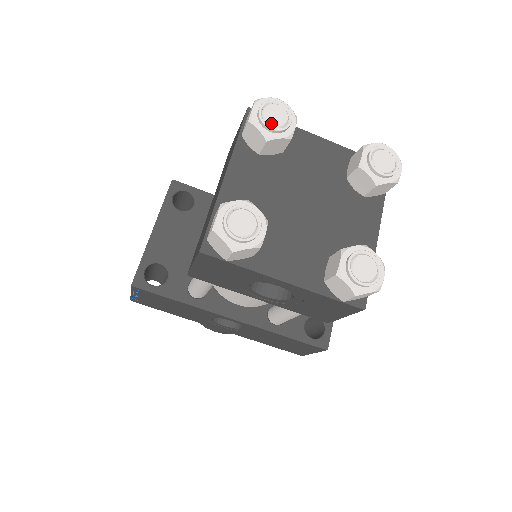
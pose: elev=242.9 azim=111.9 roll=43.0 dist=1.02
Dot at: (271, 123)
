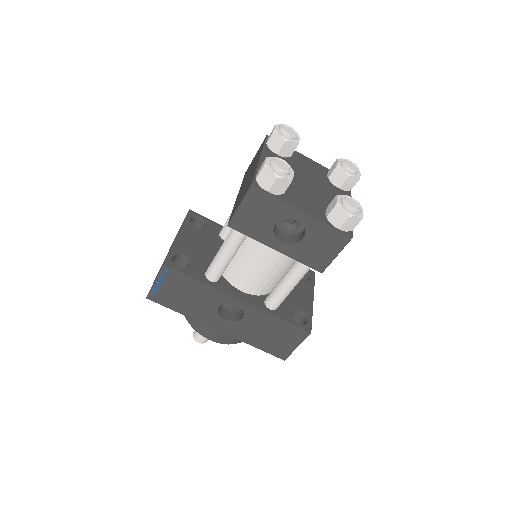
Dot at: (287, 133)
